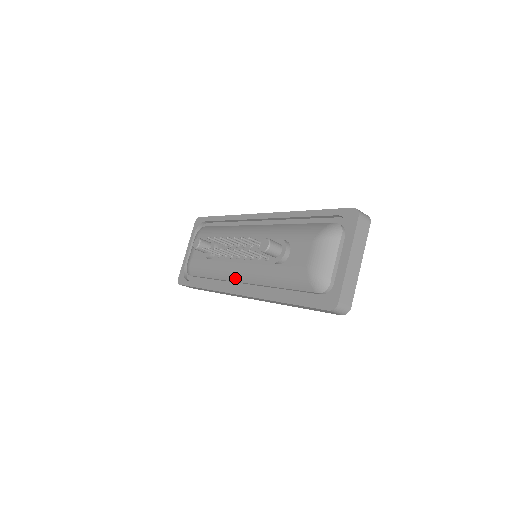
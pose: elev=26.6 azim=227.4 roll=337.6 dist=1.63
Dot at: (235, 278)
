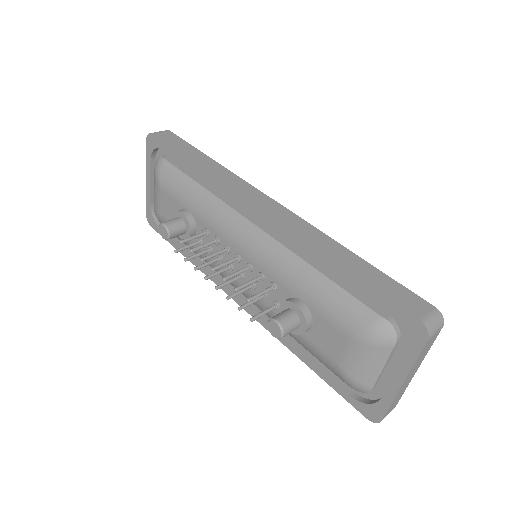
Dot at: (231, 284)
